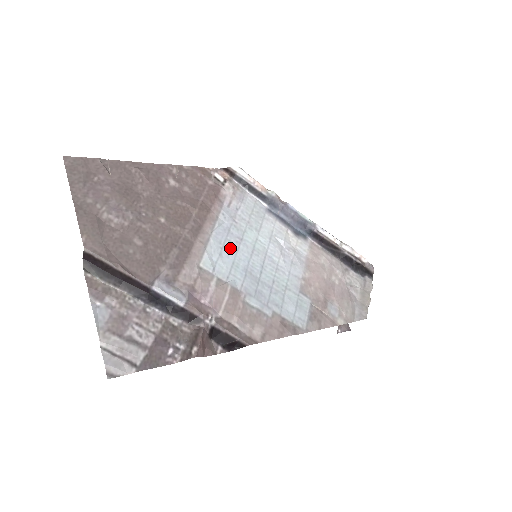
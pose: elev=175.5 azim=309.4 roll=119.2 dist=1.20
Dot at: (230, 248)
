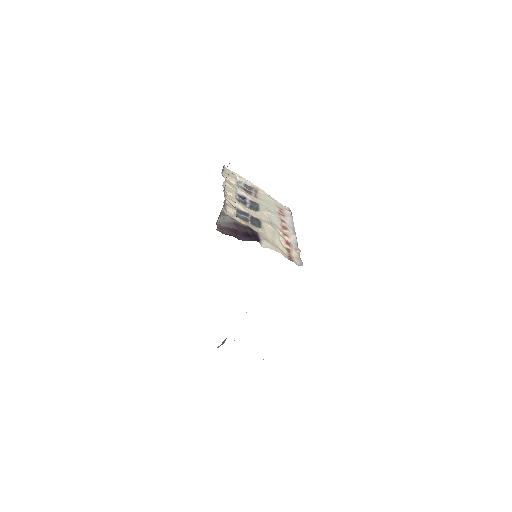
Dot at: occluded
